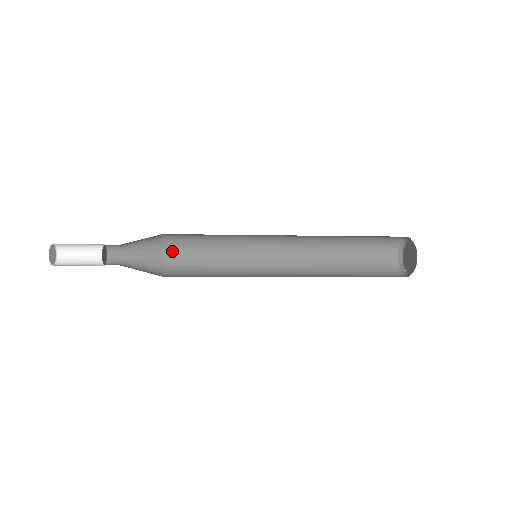
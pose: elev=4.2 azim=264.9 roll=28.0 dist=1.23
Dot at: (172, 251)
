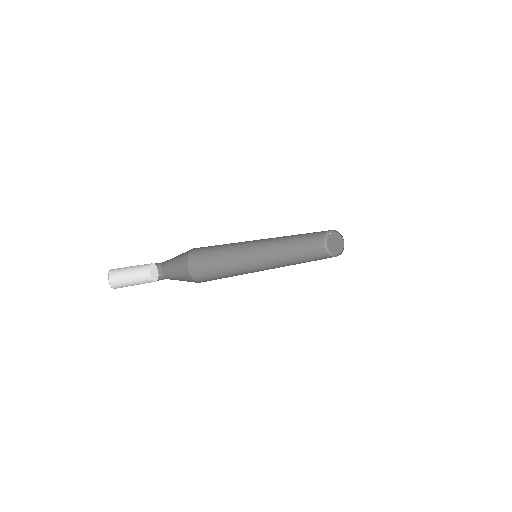
Dot at: (196, 249)
